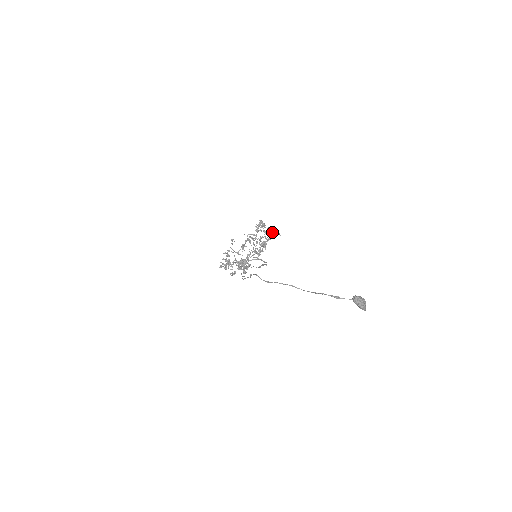
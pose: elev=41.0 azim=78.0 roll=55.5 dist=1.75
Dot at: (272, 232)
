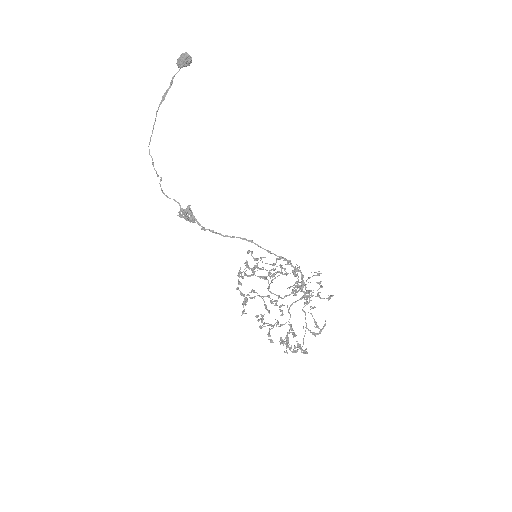
Dot at: occluded
